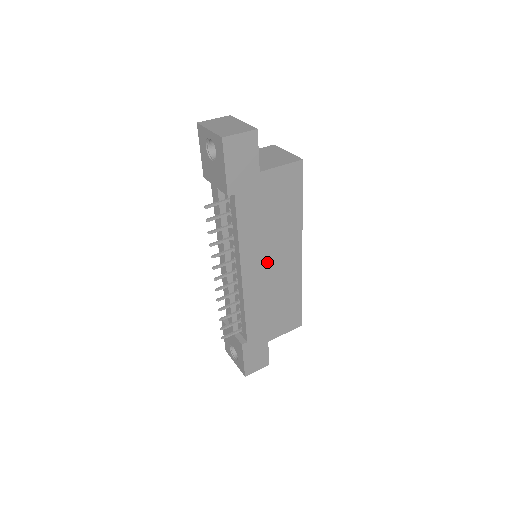
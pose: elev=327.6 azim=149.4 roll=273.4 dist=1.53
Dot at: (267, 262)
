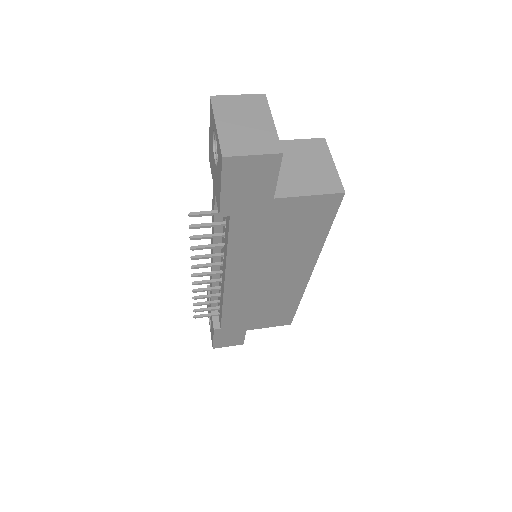
Dot at: (262, 276)
